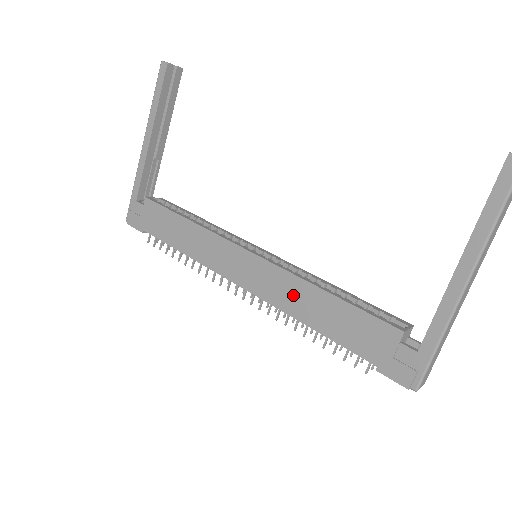
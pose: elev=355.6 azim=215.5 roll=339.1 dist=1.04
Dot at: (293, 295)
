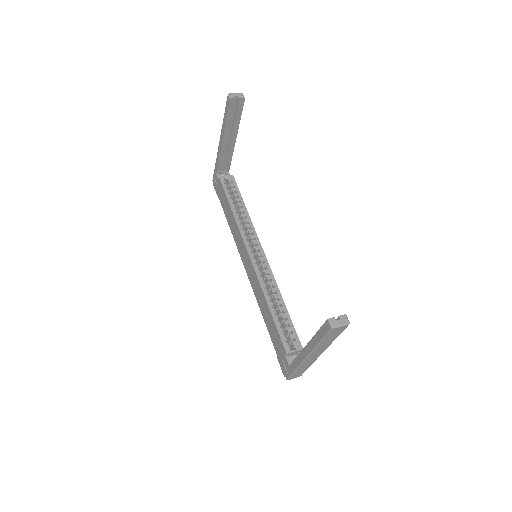
Dot at: (259, 295)
